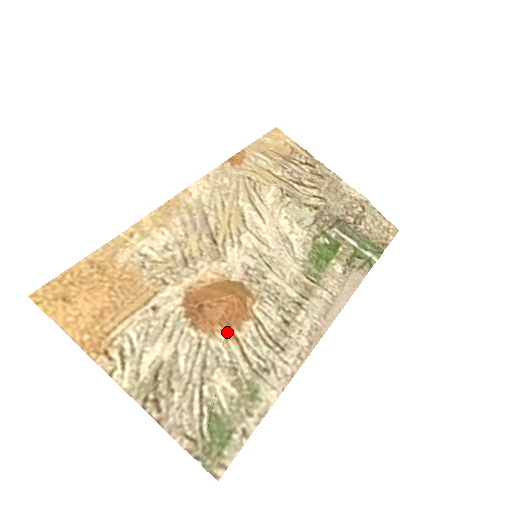
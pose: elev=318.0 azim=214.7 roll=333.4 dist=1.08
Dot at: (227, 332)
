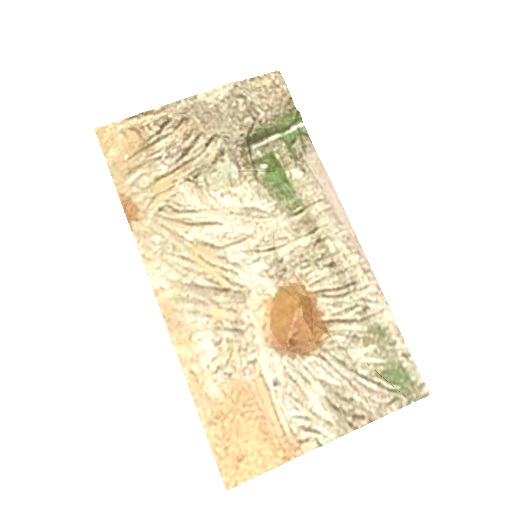
Dot at: (323, 329)
